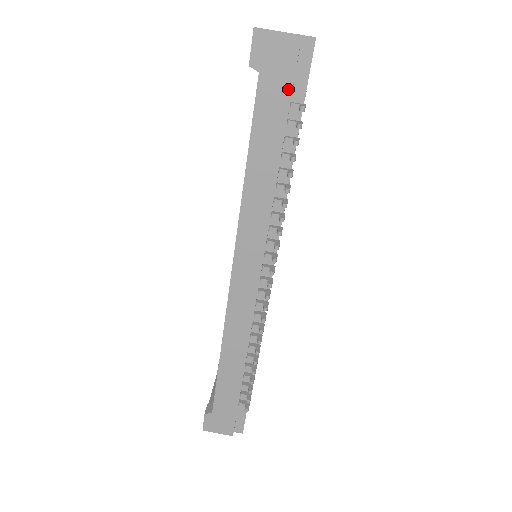
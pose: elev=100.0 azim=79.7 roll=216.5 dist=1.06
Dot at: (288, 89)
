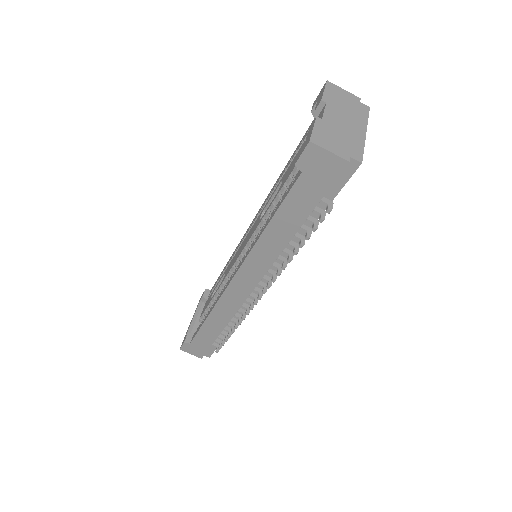
Dot at: (322, 192)
